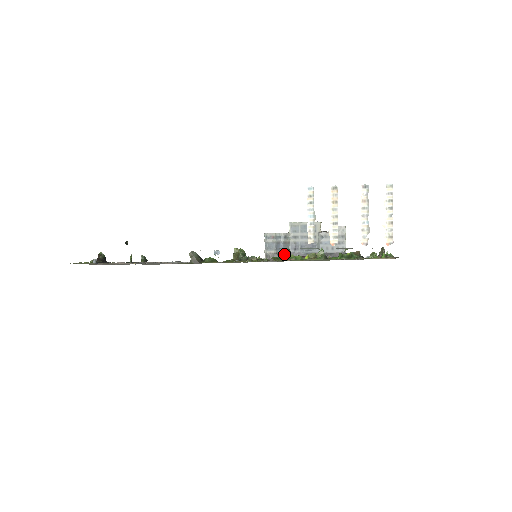
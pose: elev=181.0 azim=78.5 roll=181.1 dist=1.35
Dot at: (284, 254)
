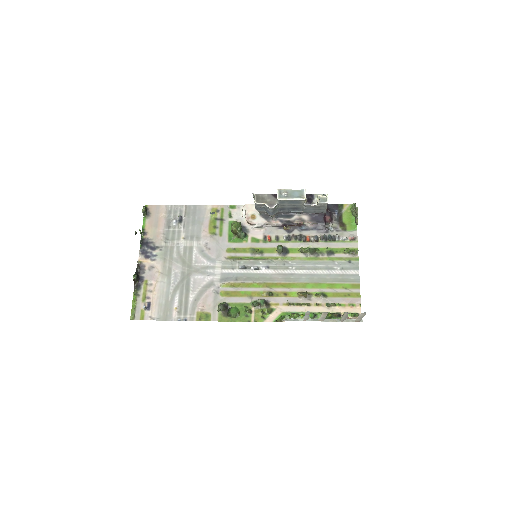
Dot at: (278, 251)
